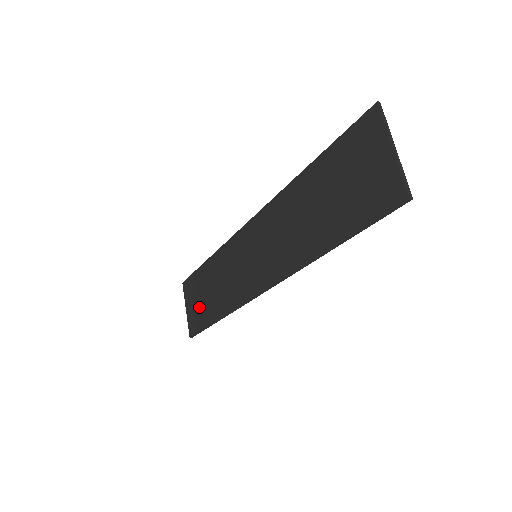
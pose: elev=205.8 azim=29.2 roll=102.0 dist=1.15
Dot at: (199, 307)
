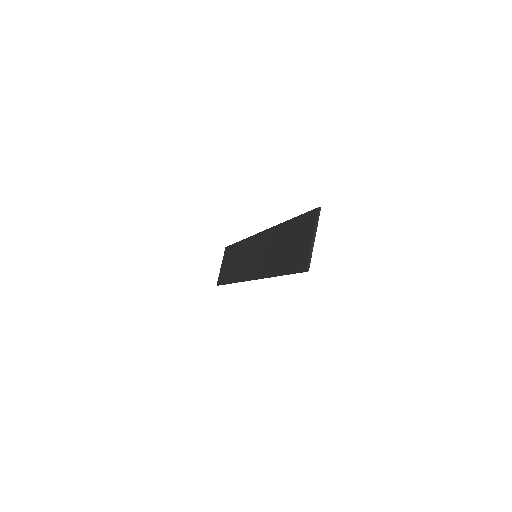
Dot at: (226, 269)
